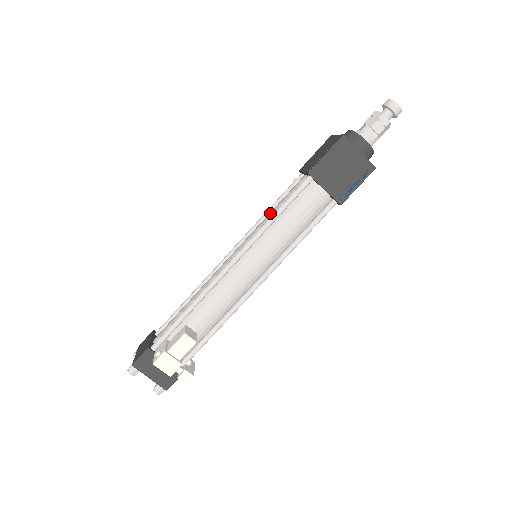
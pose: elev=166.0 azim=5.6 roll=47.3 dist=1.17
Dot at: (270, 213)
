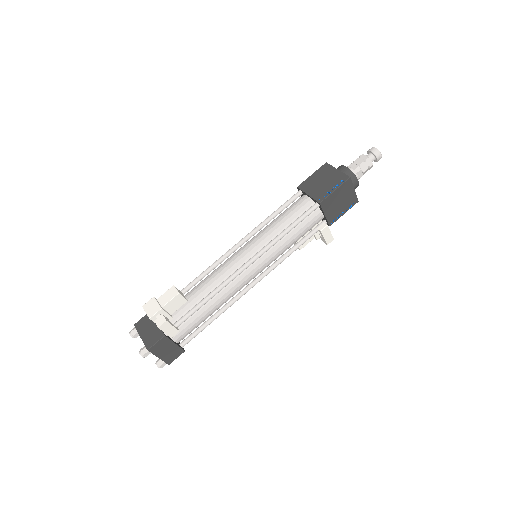
Dot at: occluded
